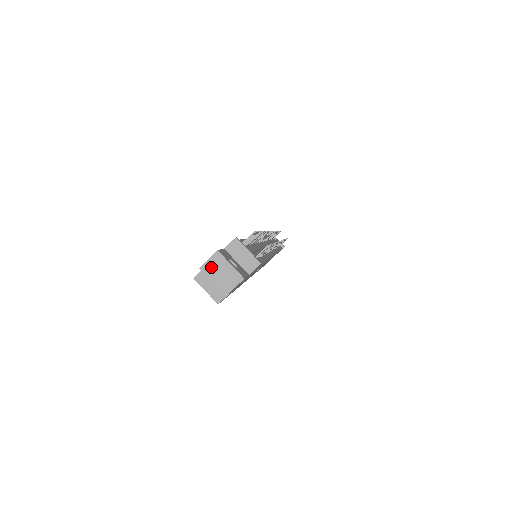
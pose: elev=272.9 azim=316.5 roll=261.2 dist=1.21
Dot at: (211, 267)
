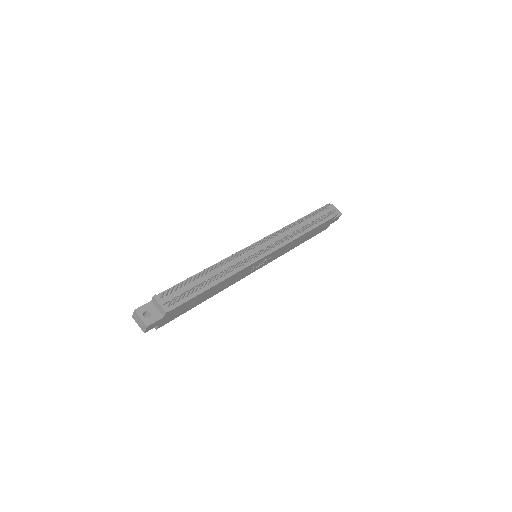
Dot at: (135, 317)
